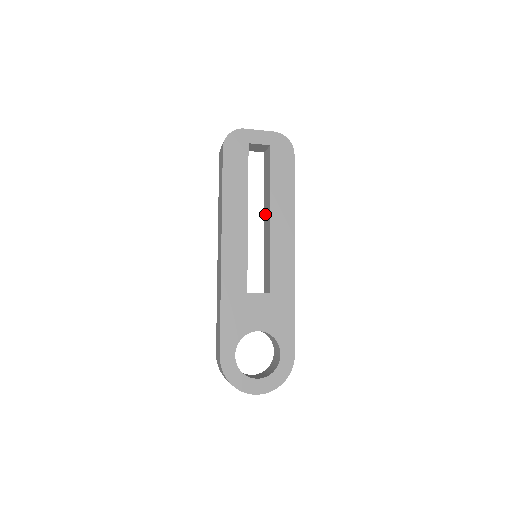
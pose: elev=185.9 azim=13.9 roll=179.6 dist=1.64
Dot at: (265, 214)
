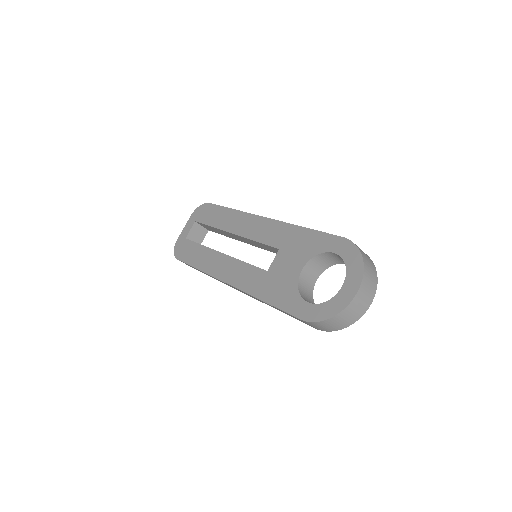
Dot at: occluded
